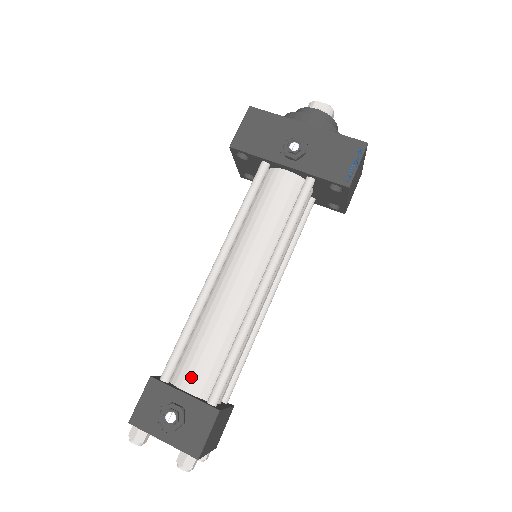
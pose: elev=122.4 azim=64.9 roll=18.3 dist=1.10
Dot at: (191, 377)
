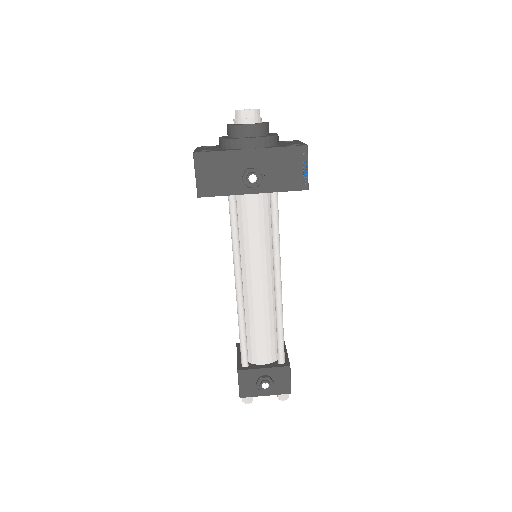
Dot at: (261, 356)
